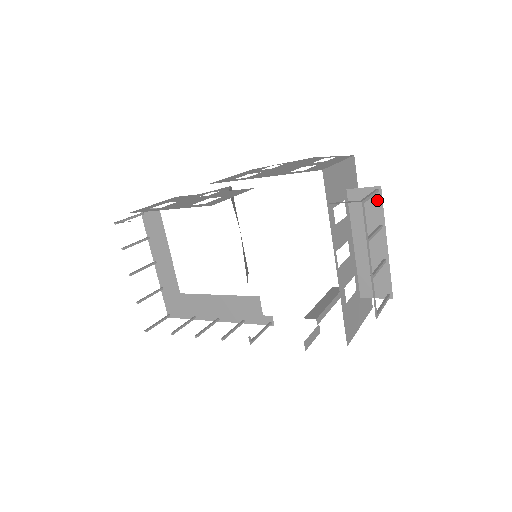
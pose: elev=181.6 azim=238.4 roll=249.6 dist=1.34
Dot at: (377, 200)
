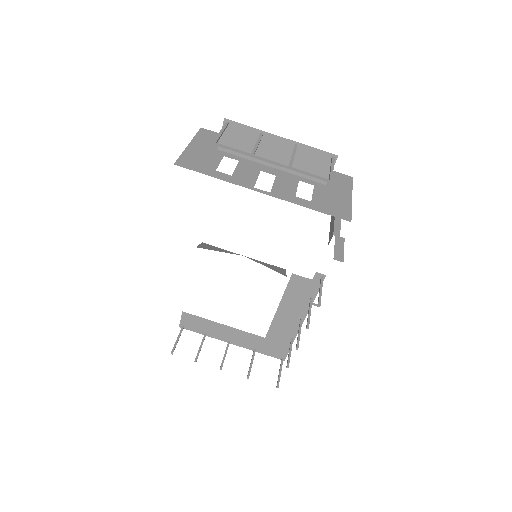
Dot at: (236, 127)
